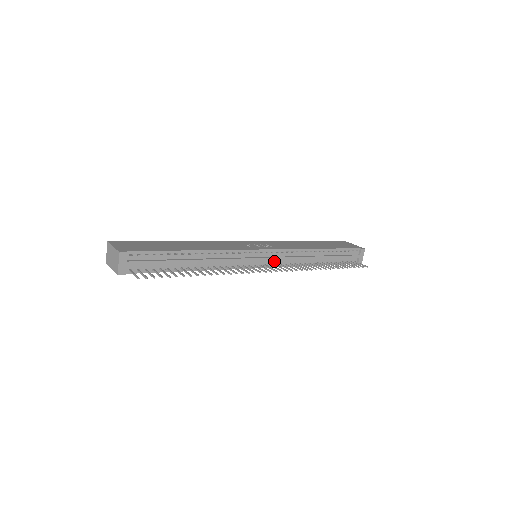
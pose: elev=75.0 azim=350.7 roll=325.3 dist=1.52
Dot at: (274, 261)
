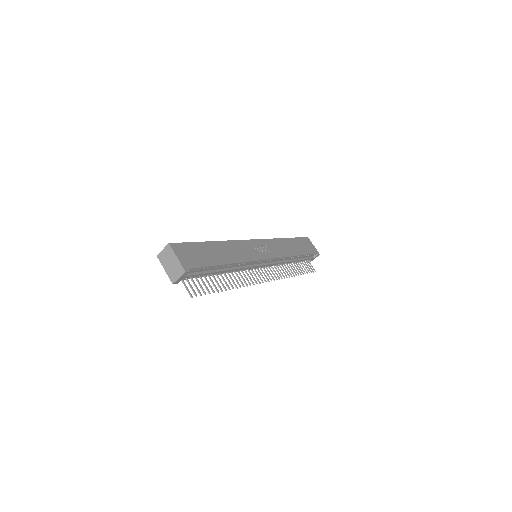
Dot at: occluded
